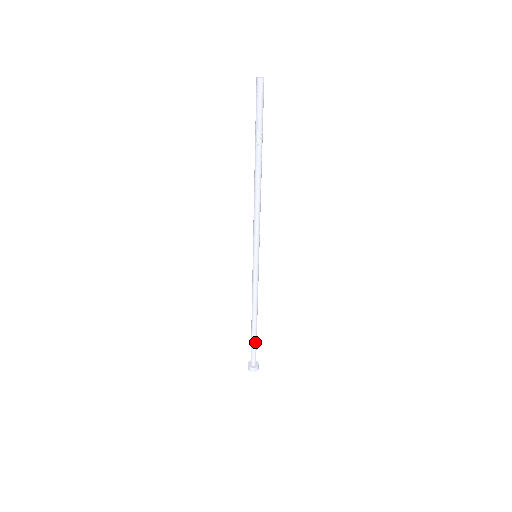
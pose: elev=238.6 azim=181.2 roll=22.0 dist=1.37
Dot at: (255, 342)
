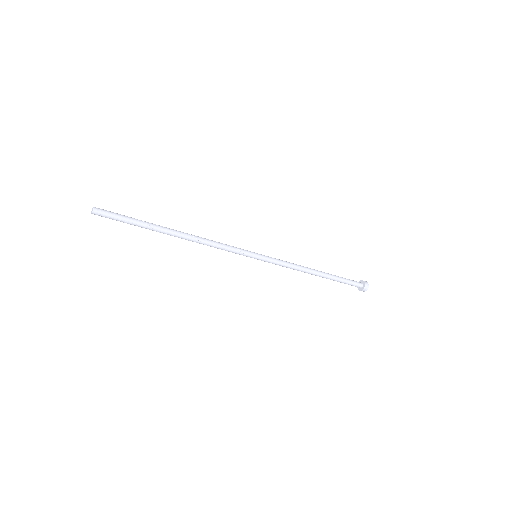
Dot at: (339, 278)
